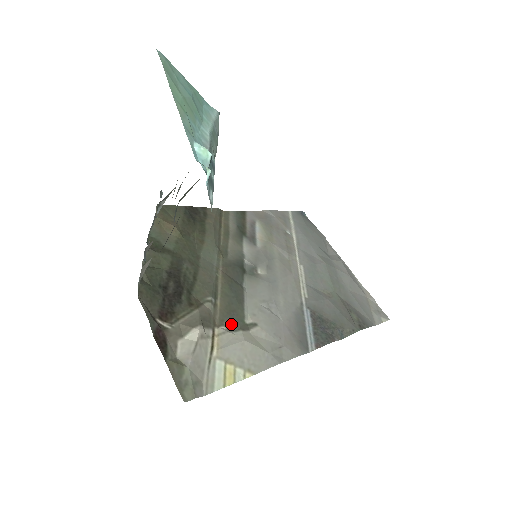
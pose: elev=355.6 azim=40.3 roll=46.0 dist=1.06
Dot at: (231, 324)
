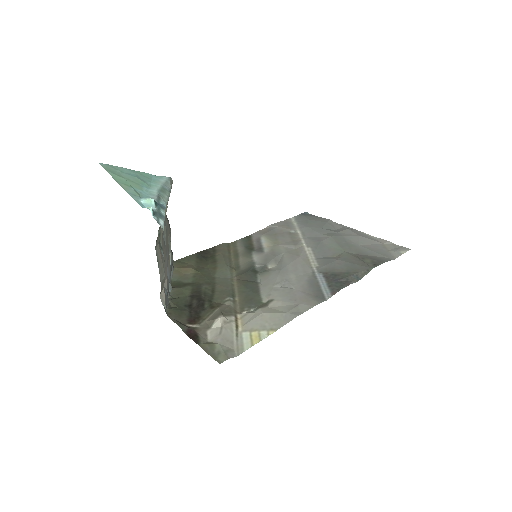
Dot at: (251, 308)
